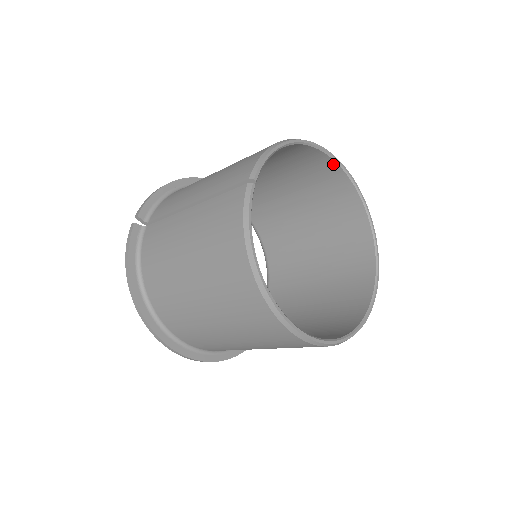
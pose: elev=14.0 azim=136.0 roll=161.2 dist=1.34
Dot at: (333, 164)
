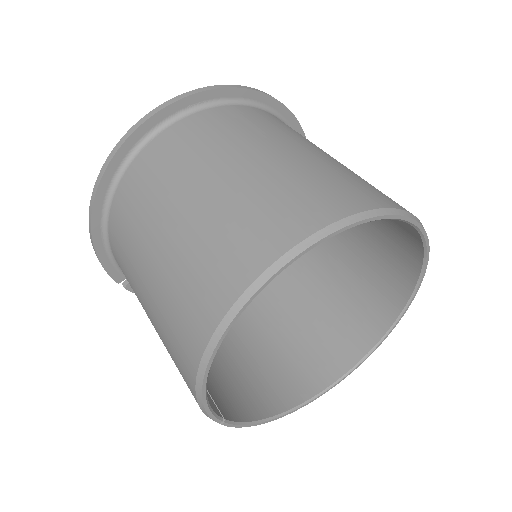
Dot at: (274, 268)
